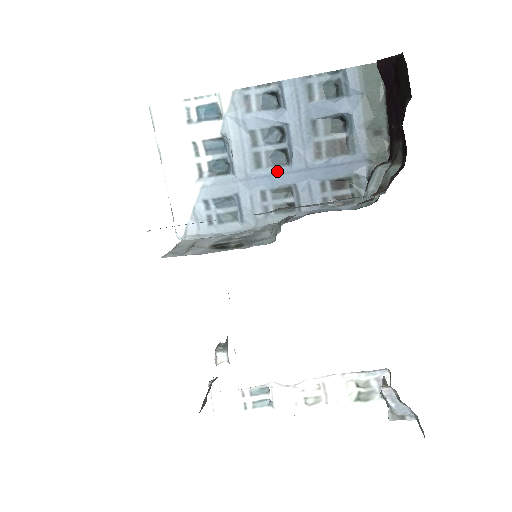
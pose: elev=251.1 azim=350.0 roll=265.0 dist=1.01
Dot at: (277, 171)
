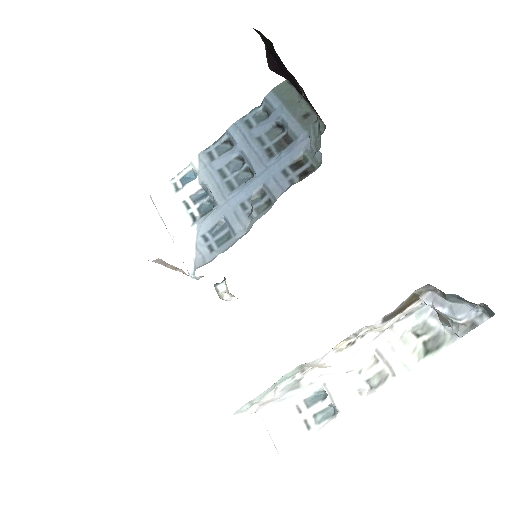
Dot at: (246, 184)
